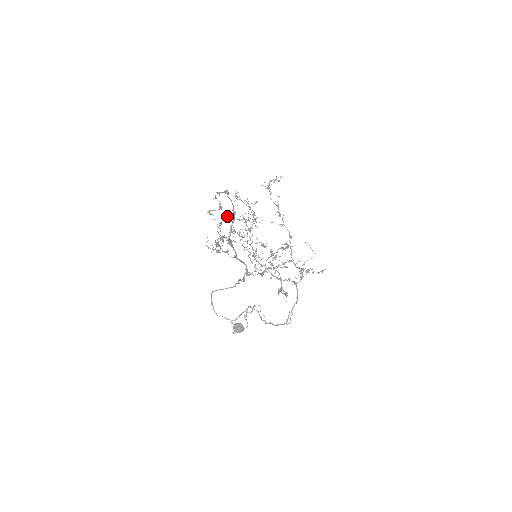
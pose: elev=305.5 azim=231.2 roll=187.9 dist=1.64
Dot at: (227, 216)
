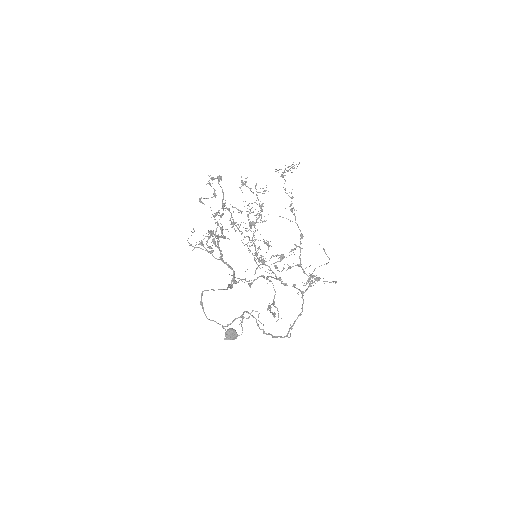
Dot at: occluded
